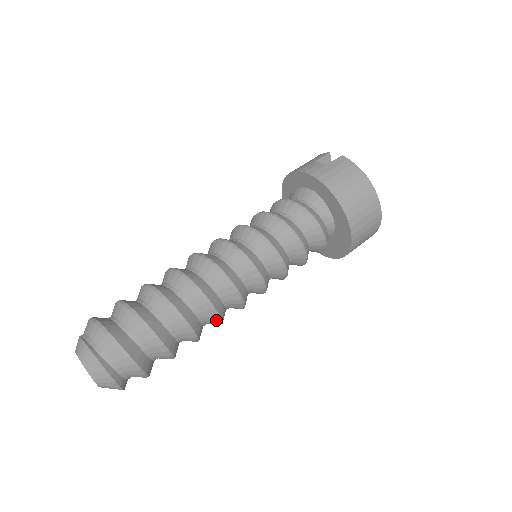
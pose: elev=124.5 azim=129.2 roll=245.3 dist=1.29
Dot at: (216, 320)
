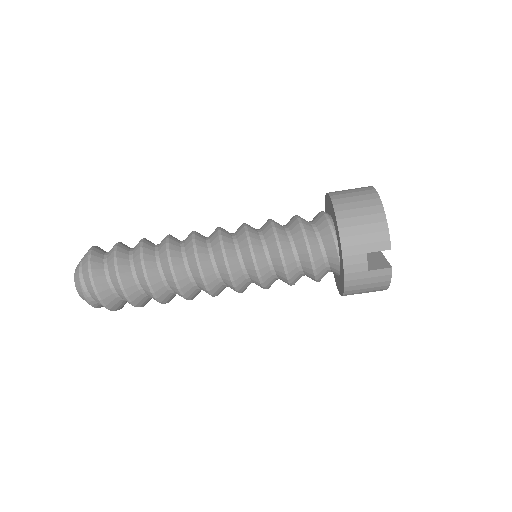
Dot at: occluded
